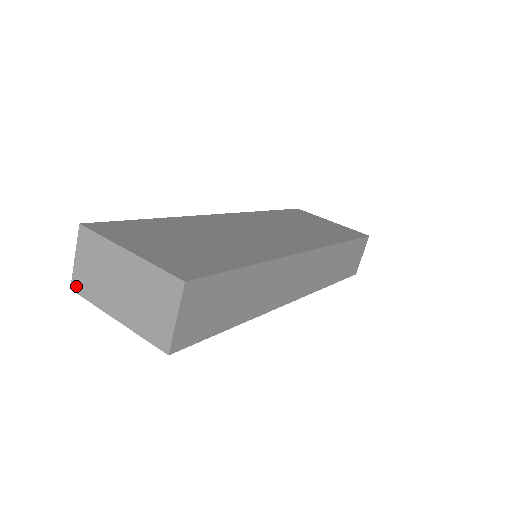
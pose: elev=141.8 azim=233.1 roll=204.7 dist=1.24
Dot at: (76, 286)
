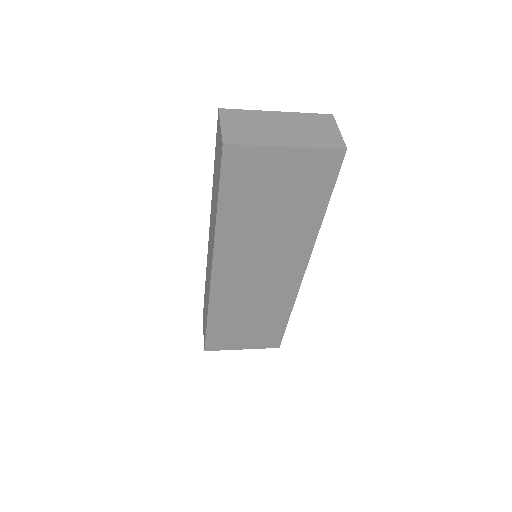
Dot at: (230, 140)
